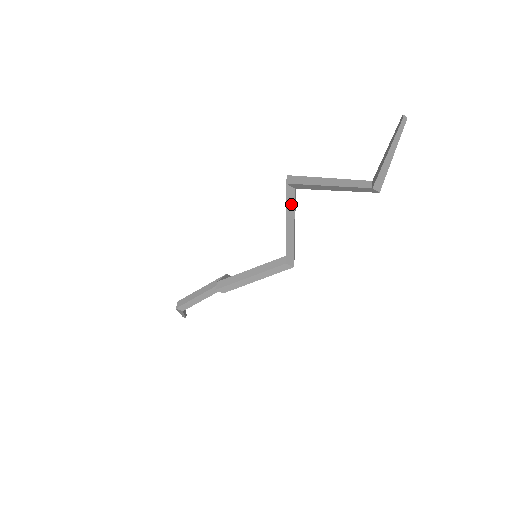
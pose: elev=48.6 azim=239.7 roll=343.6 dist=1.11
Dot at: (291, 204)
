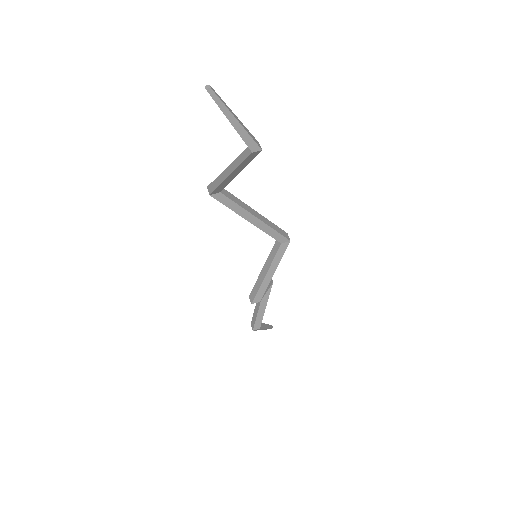
Dot at: (231, 204)
